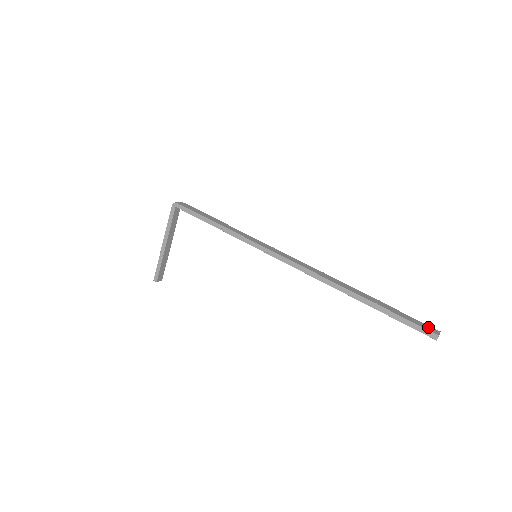
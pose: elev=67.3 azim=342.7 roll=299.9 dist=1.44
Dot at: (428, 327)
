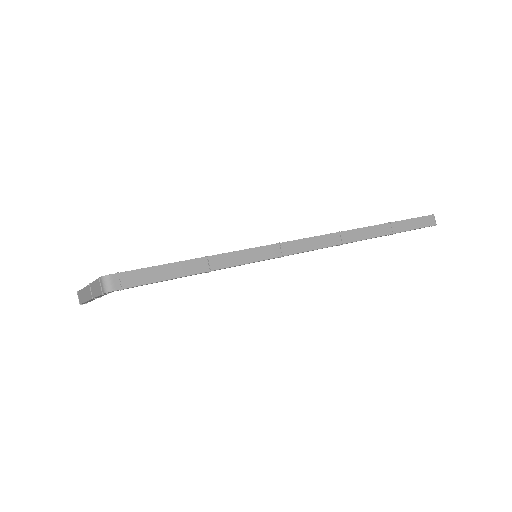
Dot at: (427, 220)
